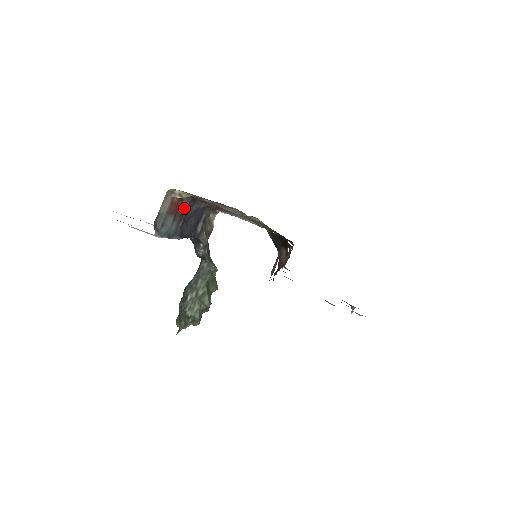
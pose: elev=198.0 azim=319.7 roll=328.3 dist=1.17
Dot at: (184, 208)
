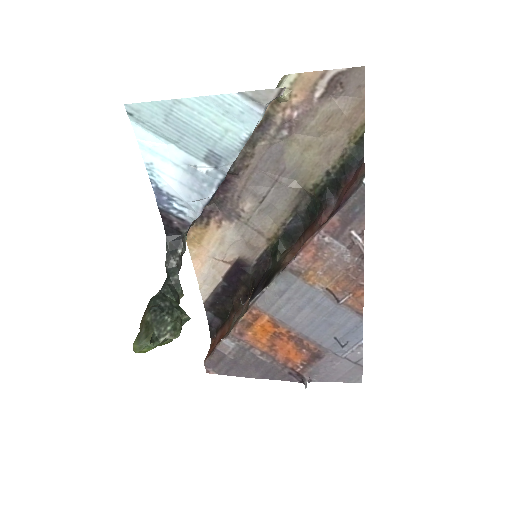
Dot at: occluded
